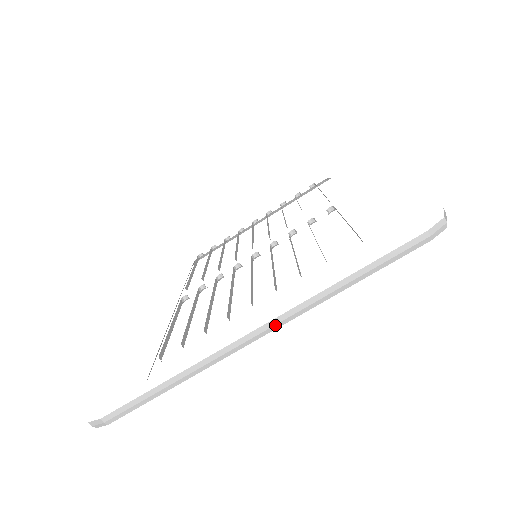
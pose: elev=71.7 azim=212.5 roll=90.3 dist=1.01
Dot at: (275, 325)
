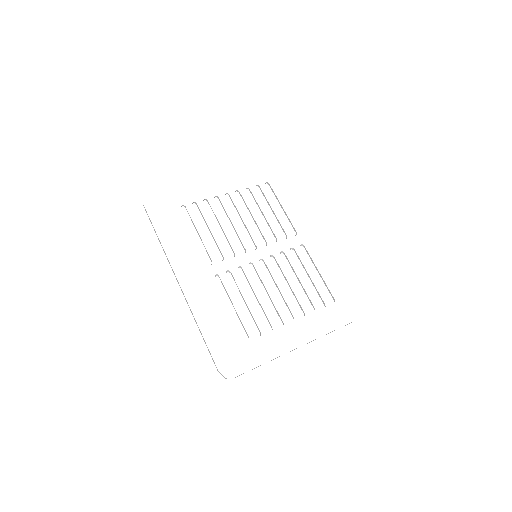
Dot at: occluded
